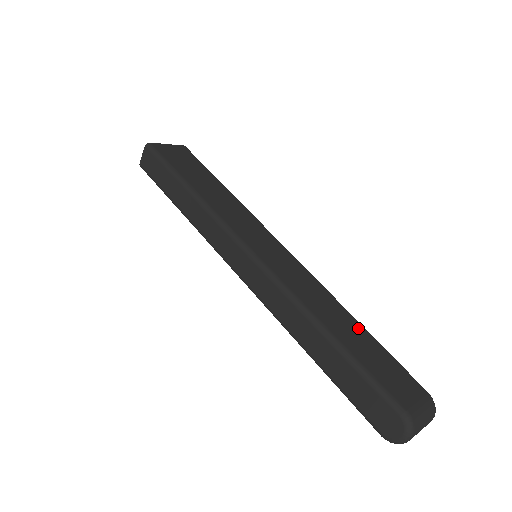
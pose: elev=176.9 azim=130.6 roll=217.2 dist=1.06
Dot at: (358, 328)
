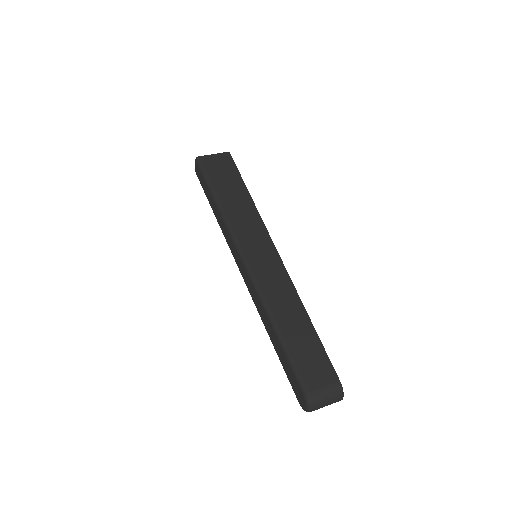
Dot at: (306, 324)
